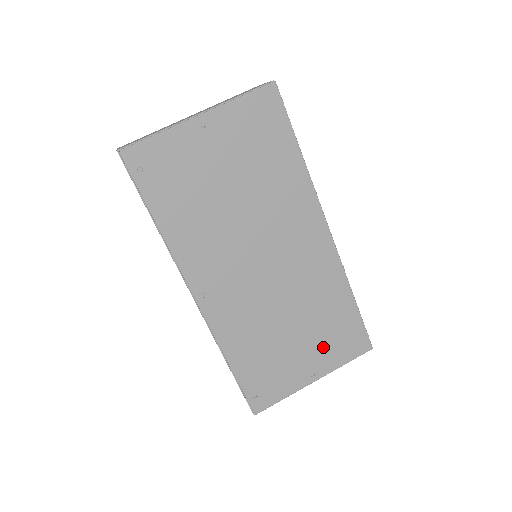
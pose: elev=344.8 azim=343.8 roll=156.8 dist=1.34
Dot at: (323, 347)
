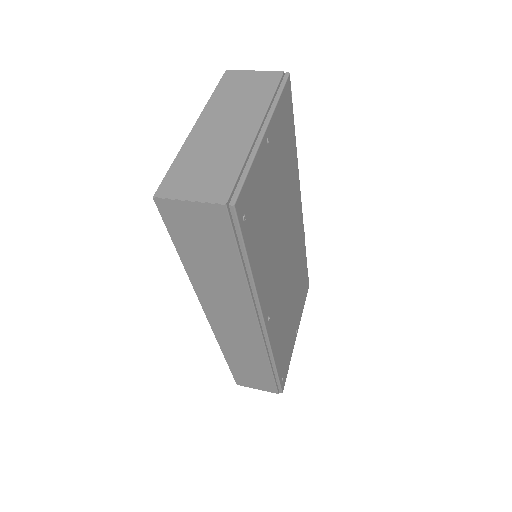
Dot at: (299, 305)
